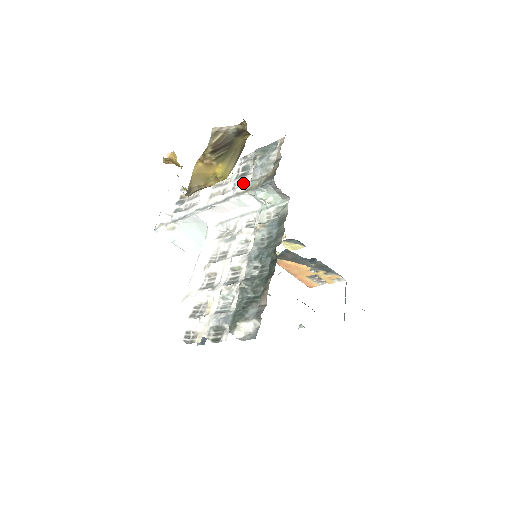
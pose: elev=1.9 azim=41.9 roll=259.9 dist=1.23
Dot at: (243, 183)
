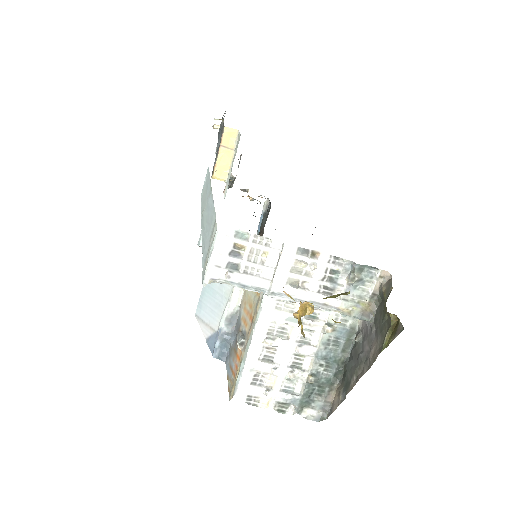
Dot at: (331, 292)
